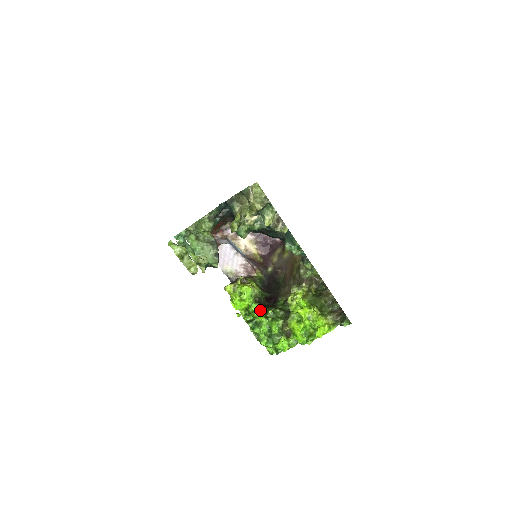
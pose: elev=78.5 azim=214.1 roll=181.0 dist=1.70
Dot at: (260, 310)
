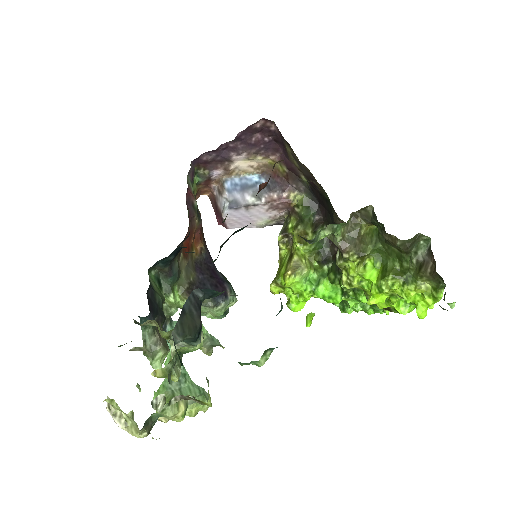
Dot at: (331, 283)
